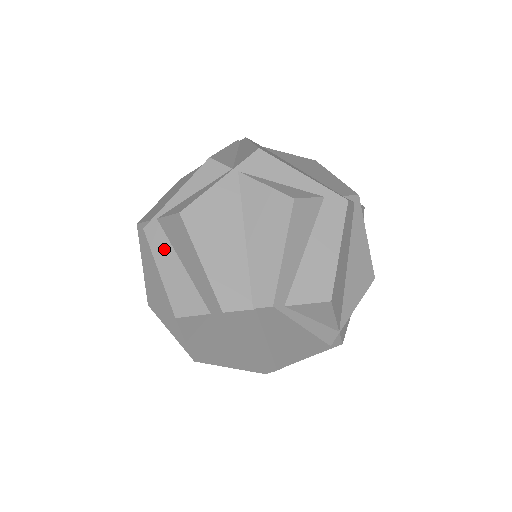
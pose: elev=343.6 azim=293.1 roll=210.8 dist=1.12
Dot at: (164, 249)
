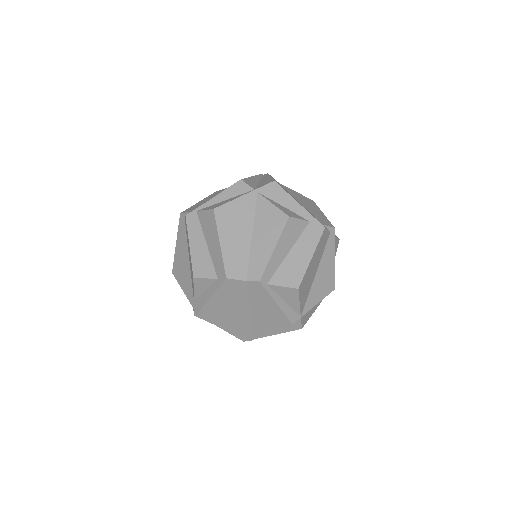
Dot at: (196, 232)
